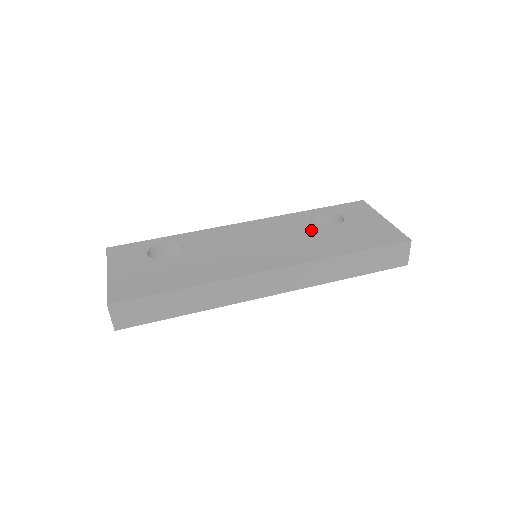
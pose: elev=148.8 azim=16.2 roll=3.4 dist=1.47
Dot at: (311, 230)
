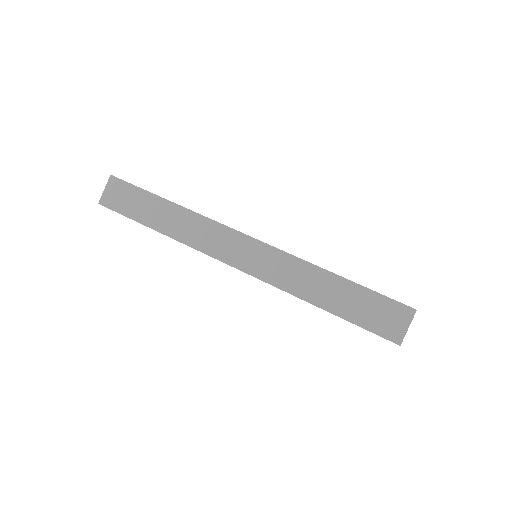
Dot at: occluded
